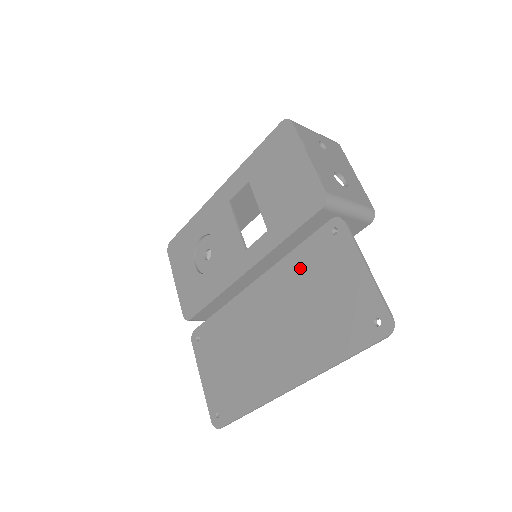
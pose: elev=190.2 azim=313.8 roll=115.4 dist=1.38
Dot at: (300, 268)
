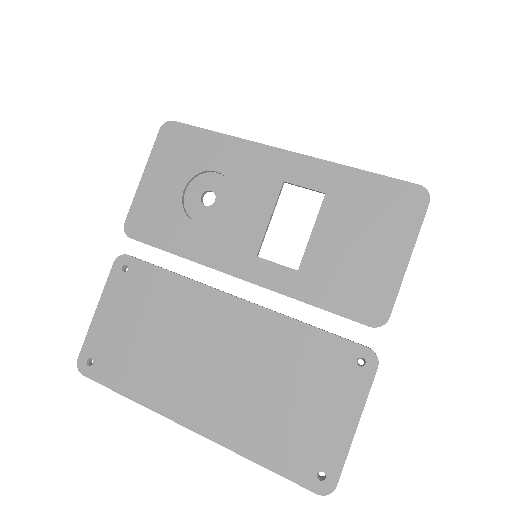
Dot at: (297, 348)
